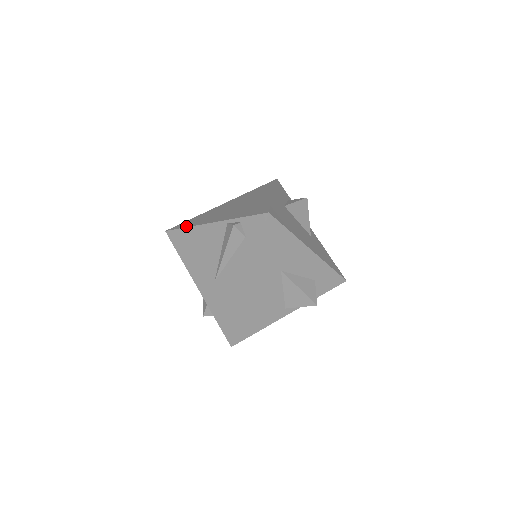
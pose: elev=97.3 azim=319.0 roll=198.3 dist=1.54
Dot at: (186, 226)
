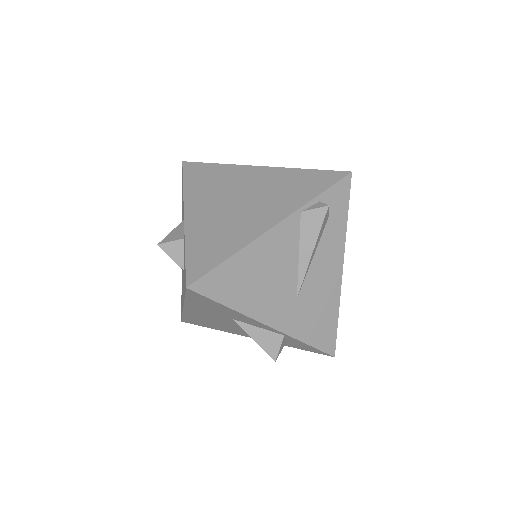
Dot at: (226, 256)
